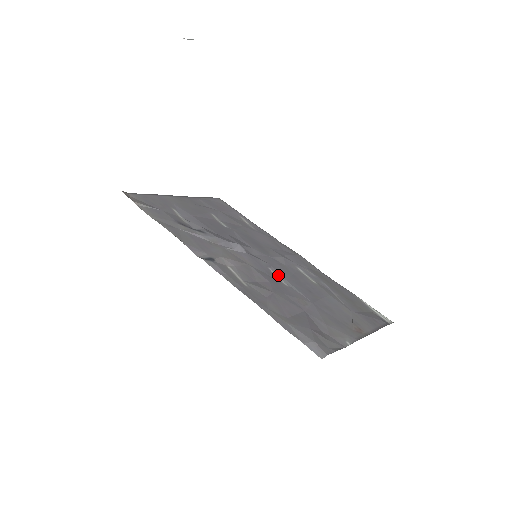
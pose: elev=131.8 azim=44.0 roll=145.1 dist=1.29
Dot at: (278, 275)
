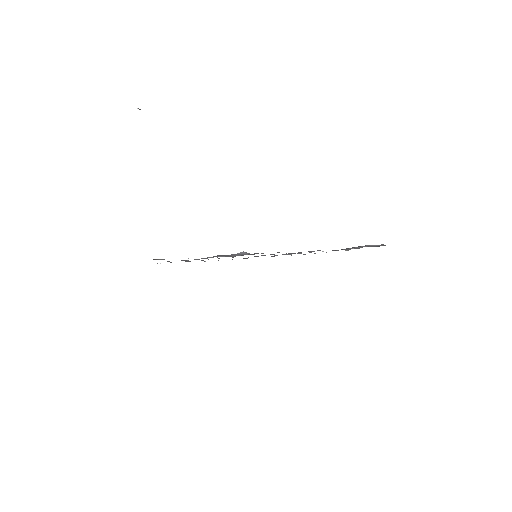
Dot at: occluded
